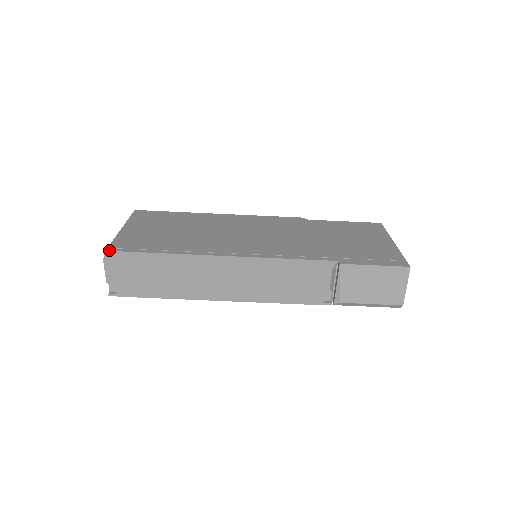
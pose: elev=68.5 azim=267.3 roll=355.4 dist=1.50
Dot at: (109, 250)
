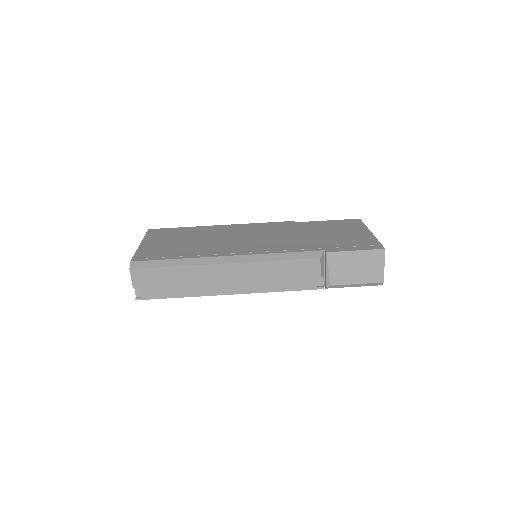
Dot at: (133, 261)
